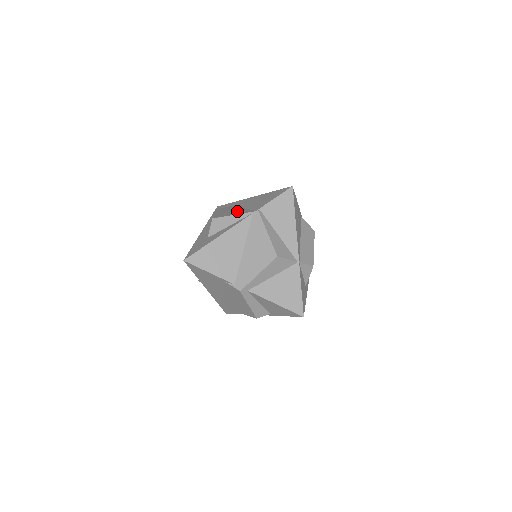
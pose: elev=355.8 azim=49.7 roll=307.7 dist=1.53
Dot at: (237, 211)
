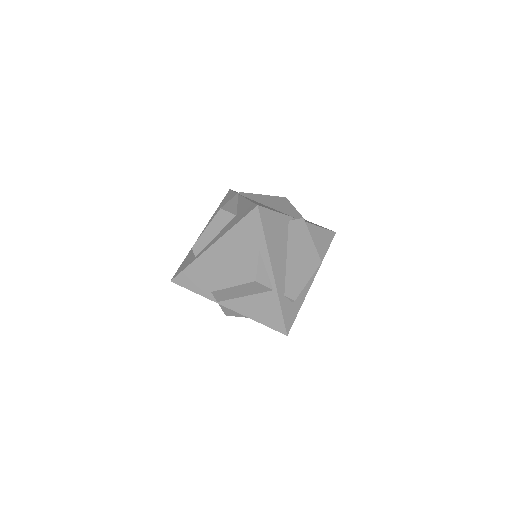
Dot at: occluded
